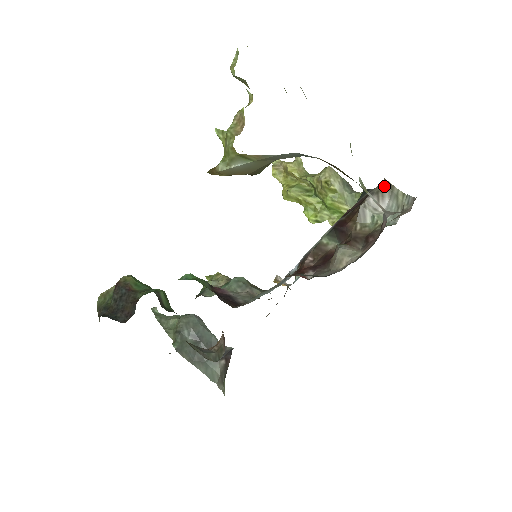
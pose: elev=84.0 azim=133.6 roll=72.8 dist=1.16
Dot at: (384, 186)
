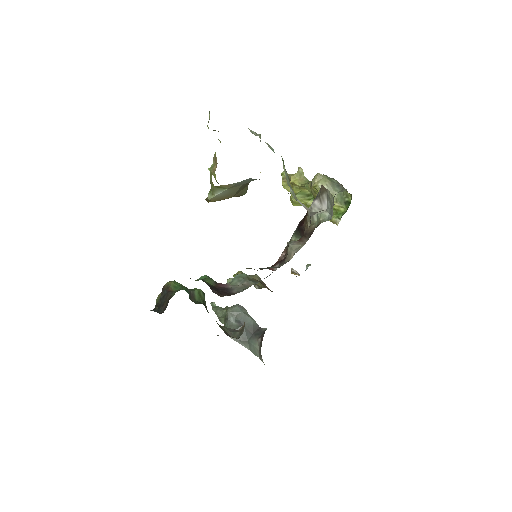
Dot at: (322, 190)
